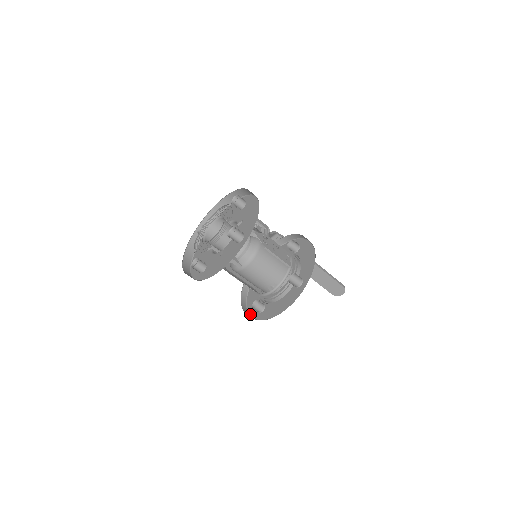
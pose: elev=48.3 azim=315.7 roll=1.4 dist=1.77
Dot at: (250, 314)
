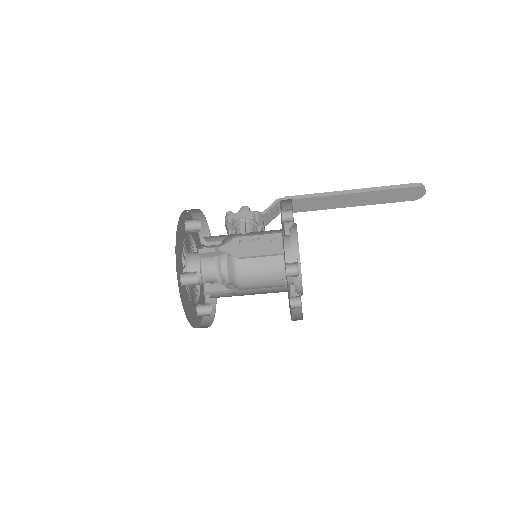
Dot at: (301, 308)
